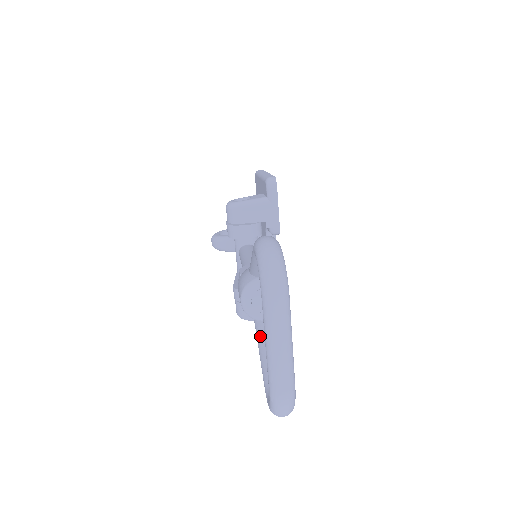
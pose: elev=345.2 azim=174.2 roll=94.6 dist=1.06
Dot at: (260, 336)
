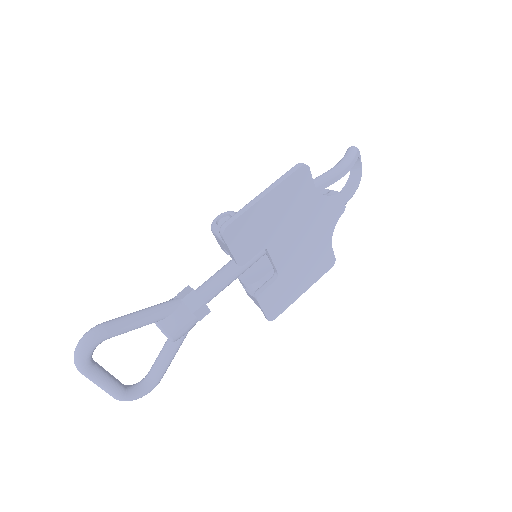
Dot at: (164, 344)
